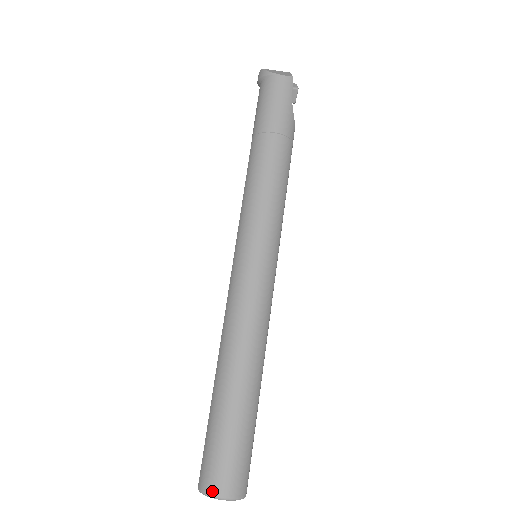
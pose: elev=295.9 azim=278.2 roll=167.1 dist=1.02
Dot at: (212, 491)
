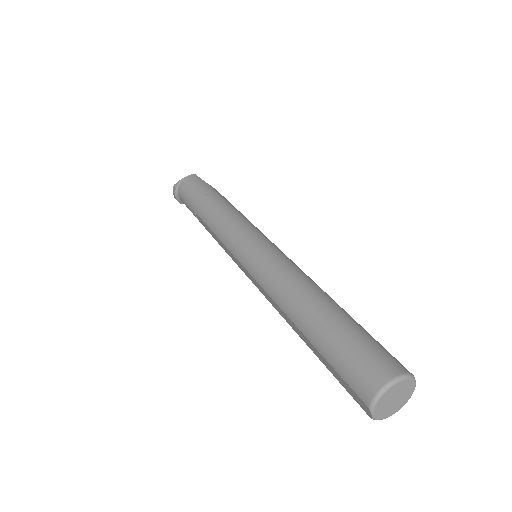
Dot at: (379, 384)
